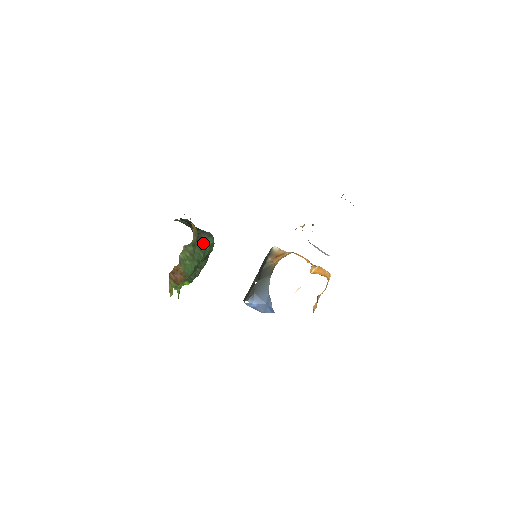
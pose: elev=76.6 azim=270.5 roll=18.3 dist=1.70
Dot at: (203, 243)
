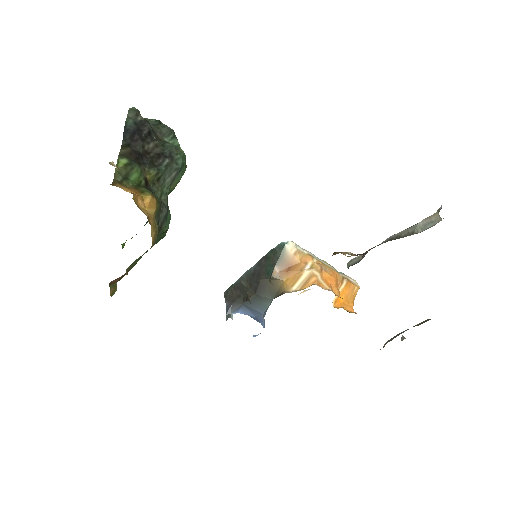
Dot at: (167, 195)
